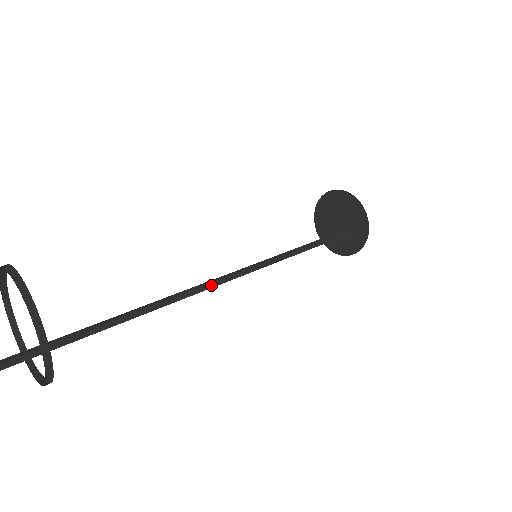
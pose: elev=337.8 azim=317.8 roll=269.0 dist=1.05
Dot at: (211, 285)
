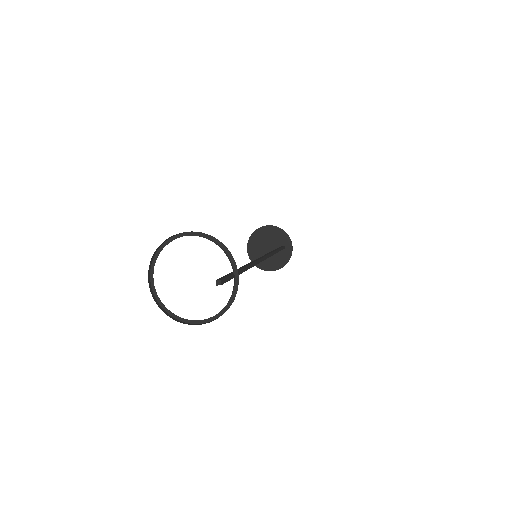
Dot at: (261, 260)
